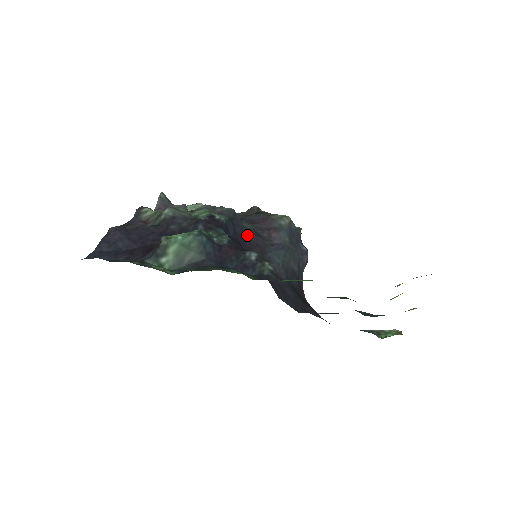
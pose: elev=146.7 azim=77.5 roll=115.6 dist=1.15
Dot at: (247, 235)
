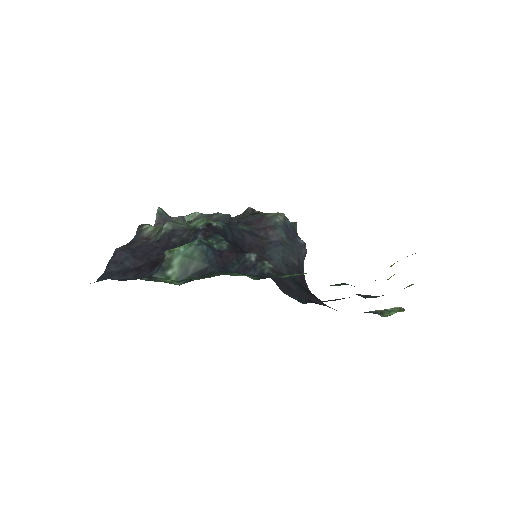
Dot at: (245, 237)
